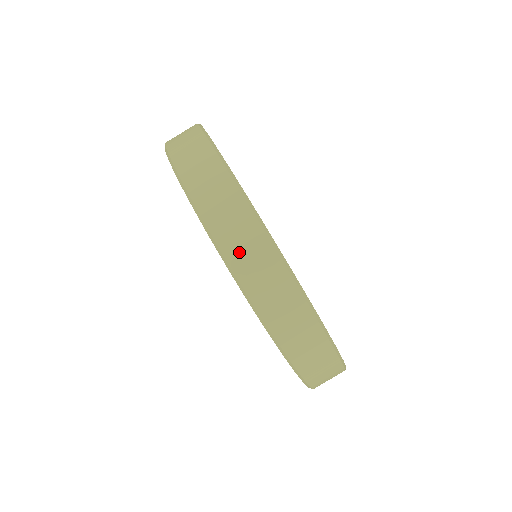
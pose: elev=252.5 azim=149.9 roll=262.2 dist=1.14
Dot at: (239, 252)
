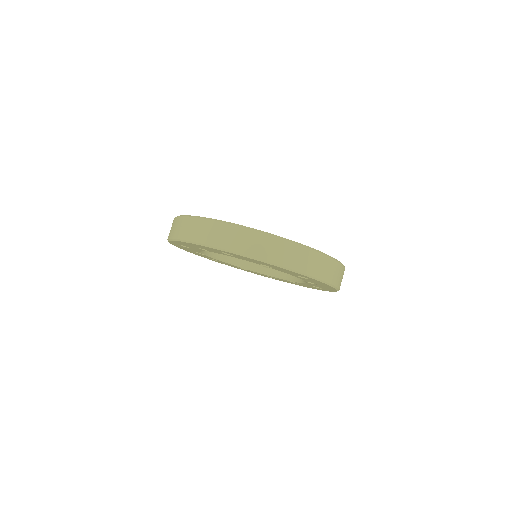
Dot at: (295, 262)
